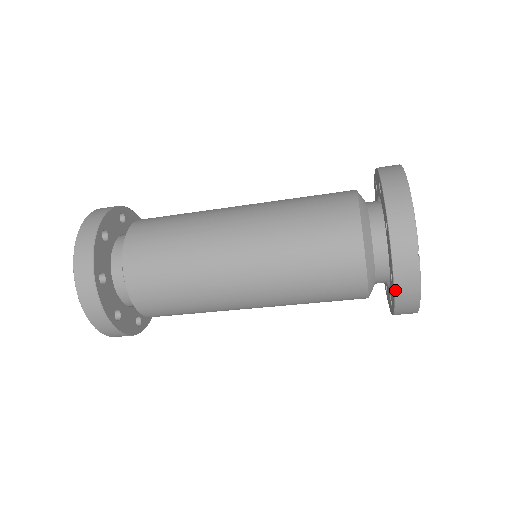
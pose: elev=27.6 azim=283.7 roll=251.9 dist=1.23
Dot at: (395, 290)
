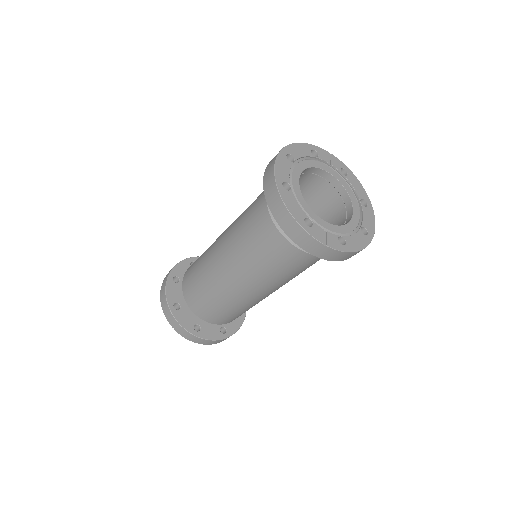
Dot at: occluded
